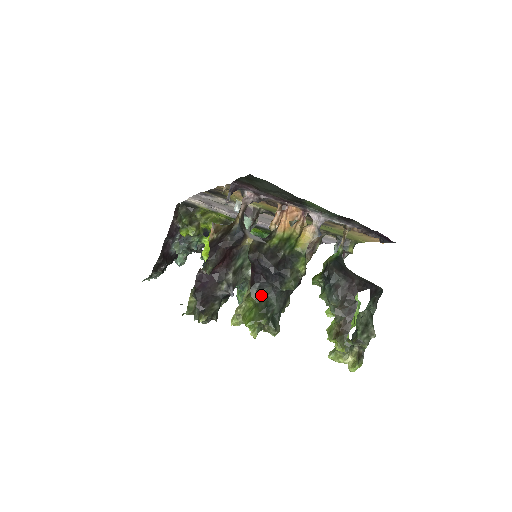
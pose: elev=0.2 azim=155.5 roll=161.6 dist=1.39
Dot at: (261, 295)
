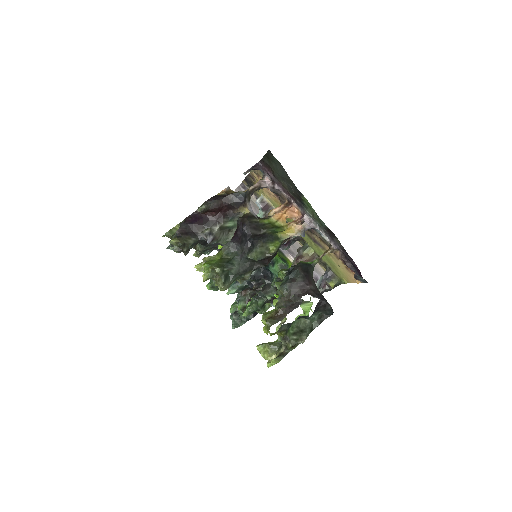
Dot at: (230, 254)
